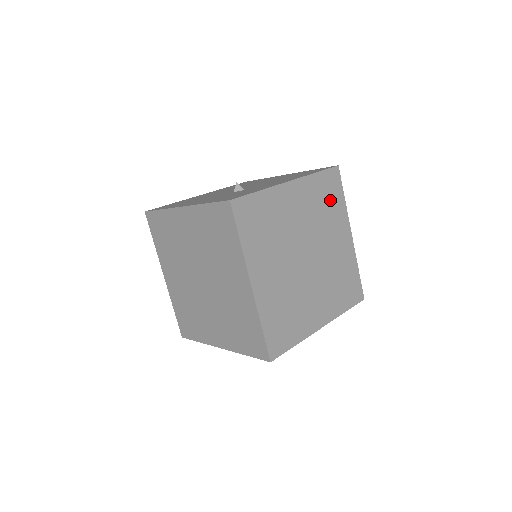
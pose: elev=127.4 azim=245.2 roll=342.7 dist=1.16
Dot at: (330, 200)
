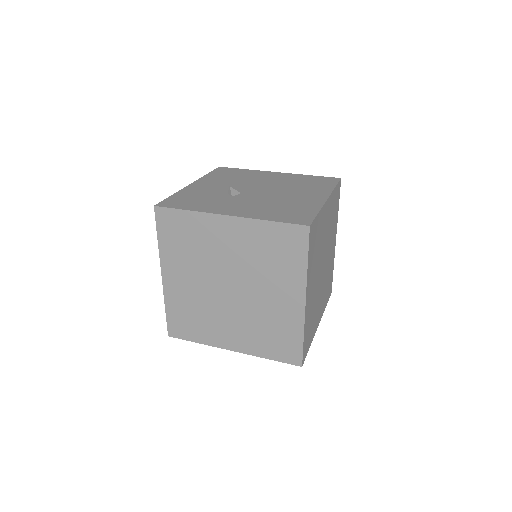
Dot at: (282, 255)
